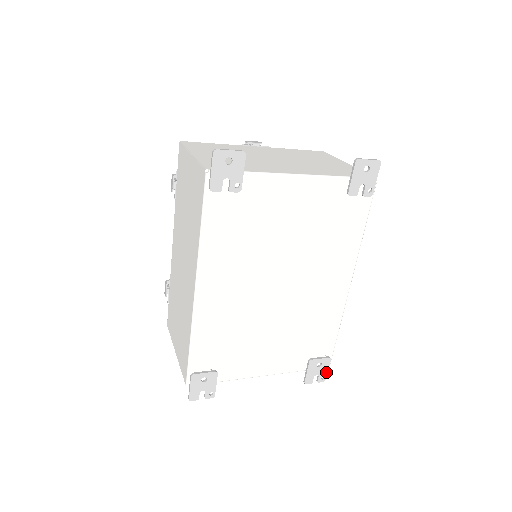
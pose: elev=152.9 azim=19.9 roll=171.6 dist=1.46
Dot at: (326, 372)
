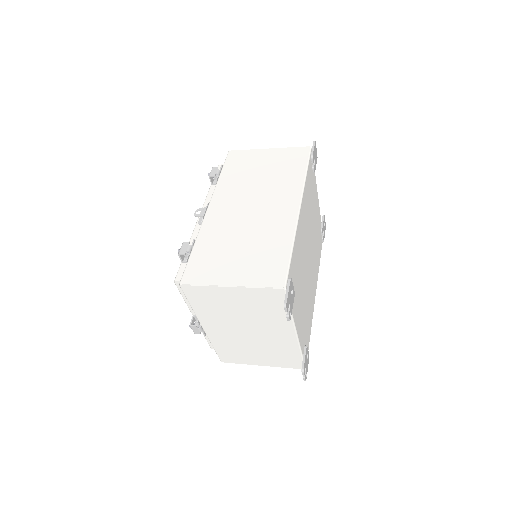
Dot at: (307, 370)
